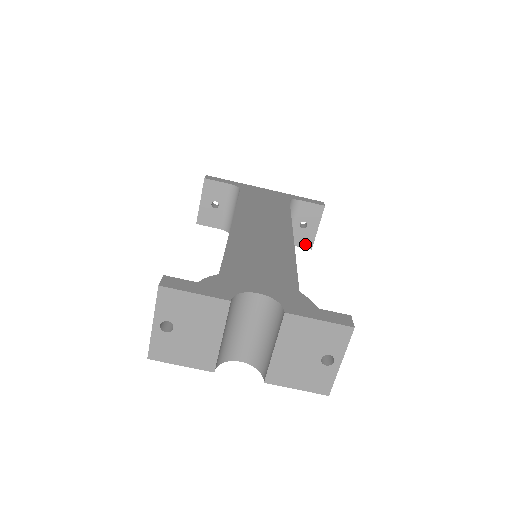
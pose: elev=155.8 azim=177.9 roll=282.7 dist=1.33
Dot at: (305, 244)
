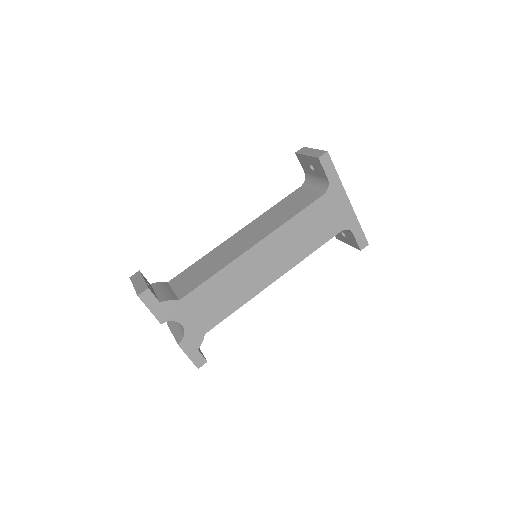
Dot at: (336, 235)
